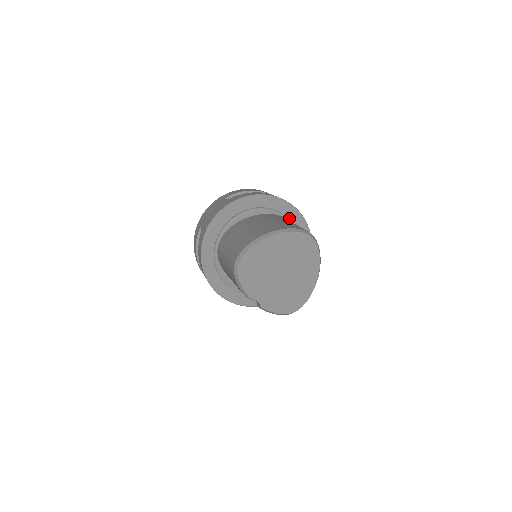
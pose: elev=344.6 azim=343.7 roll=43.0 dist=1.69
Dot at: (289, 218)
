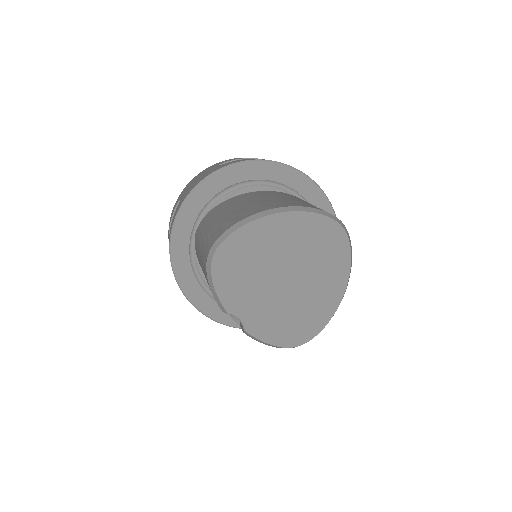
Dot at: (310, 203)
